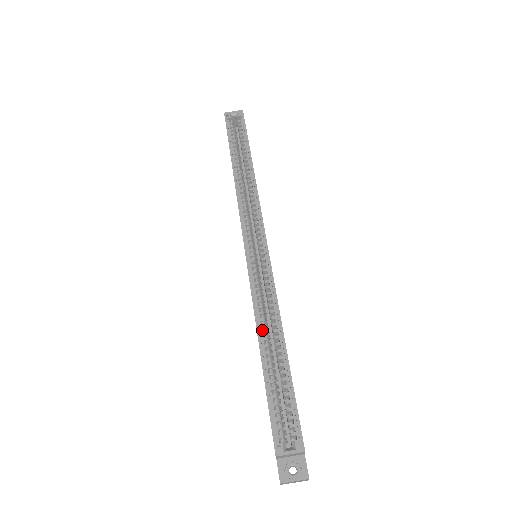
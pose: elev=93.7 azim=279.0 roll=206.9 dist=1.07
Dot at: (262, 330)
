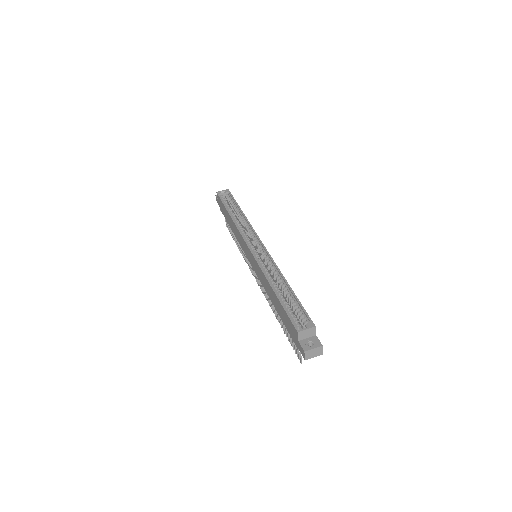
Dot at: occluded
